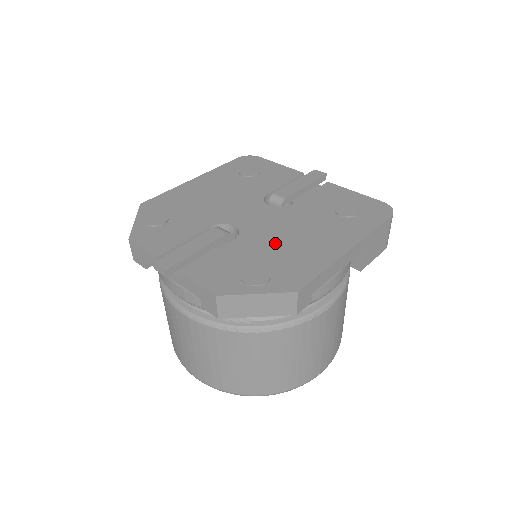
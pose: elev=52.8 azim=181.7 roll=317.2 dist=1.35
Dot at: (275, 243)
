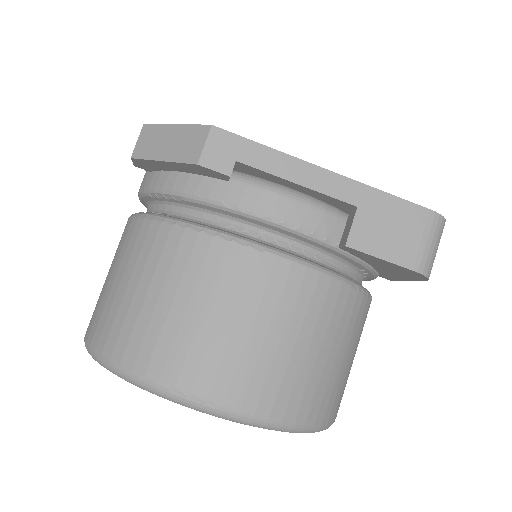
Dot at: occluded
